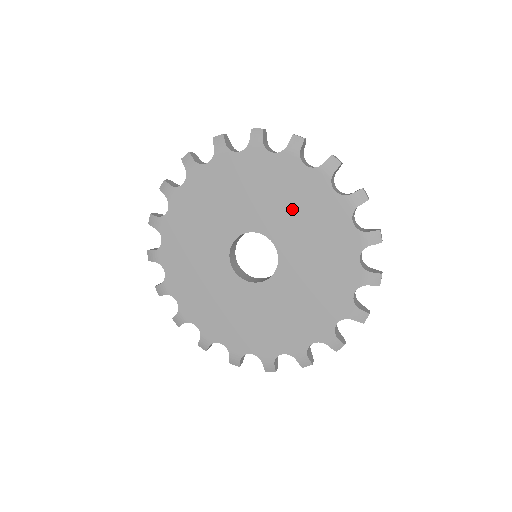
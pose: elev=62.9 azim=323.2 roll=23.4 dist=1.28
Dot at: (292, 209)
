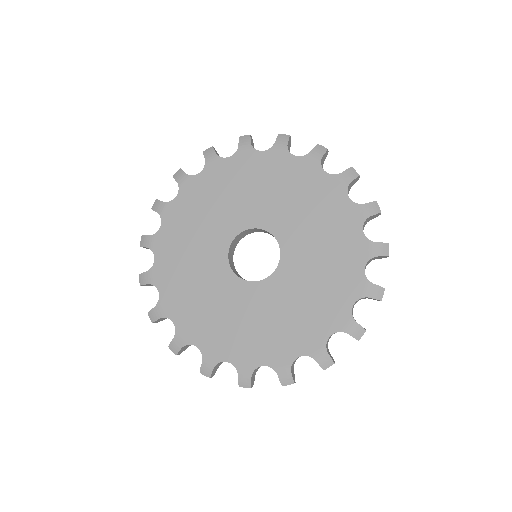
Dot at: (315, 229)
